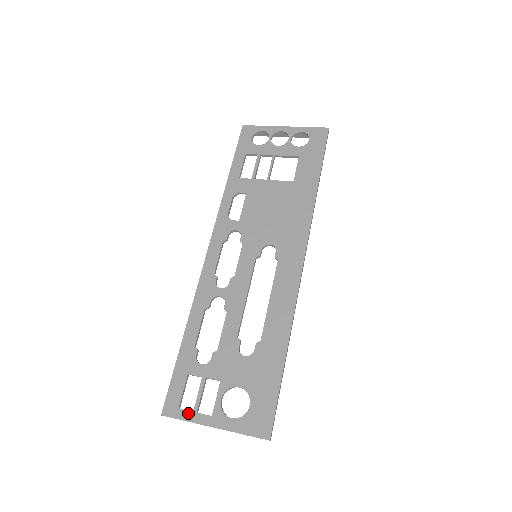
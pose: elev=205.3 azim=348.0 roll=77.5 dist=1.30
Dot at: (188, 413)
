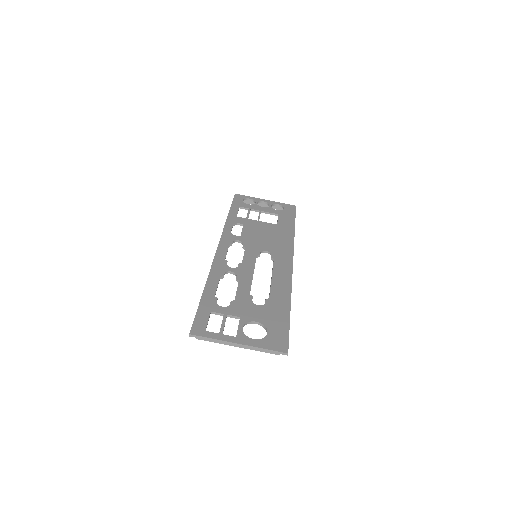
Dot at: (215, 334)
